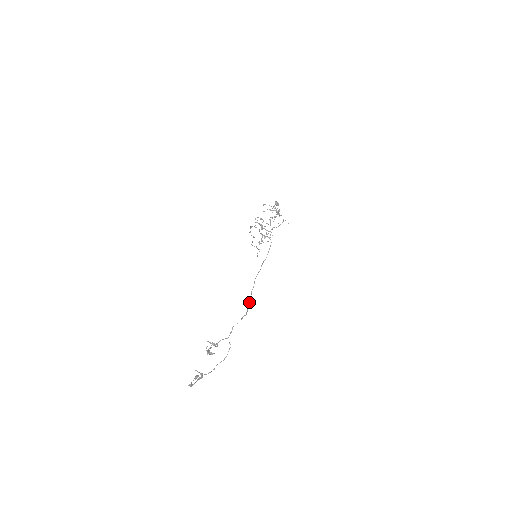
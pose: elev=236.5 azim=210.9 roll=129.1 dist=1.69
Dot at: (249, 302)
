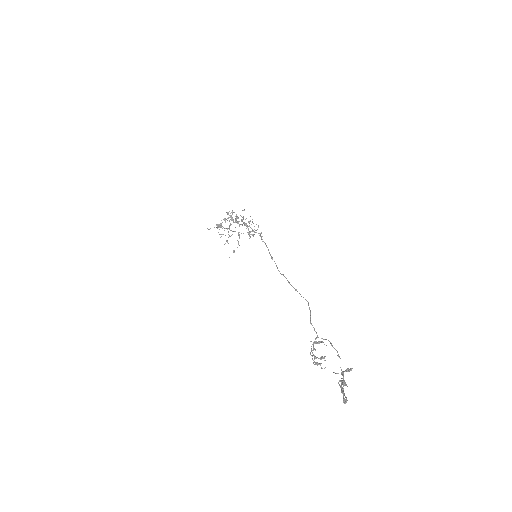
Dot at: occluded
